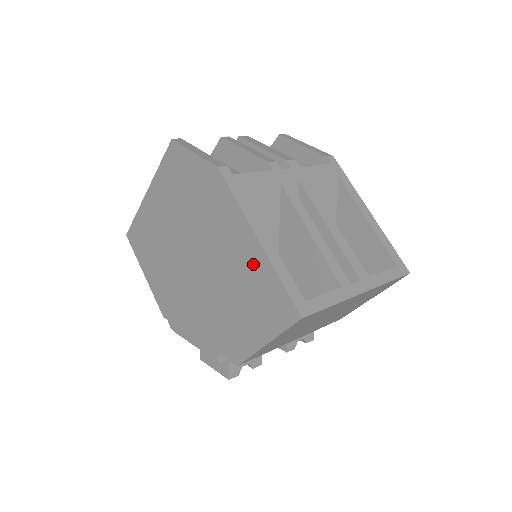
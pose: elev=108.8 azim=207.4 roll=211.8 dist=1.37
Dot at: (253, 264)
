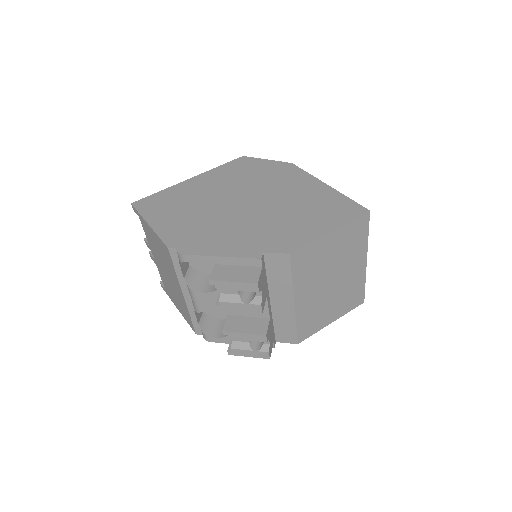
Dot at: (322, 195)
